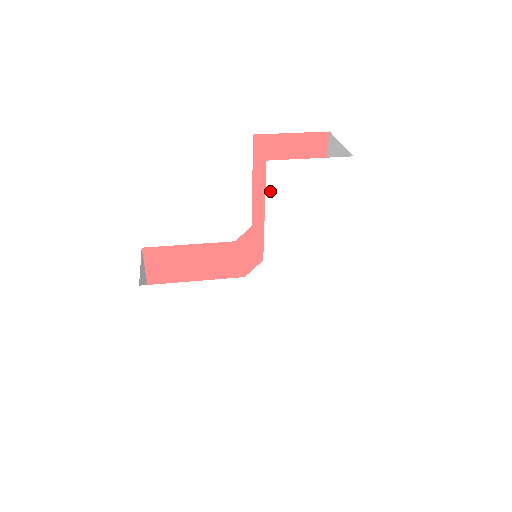
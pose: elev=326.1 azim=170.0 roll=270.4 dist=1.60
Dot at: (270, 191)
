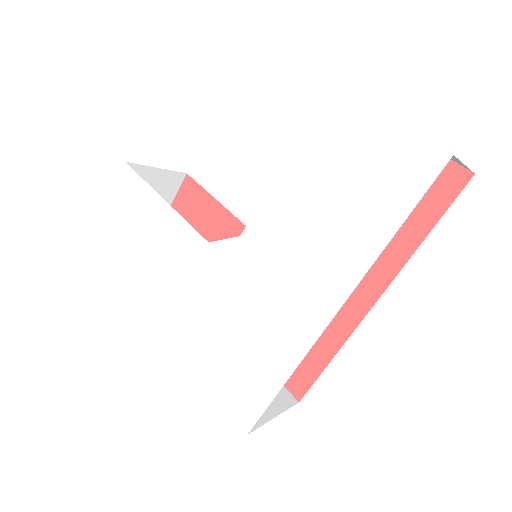
Dot at: (308, 134)
